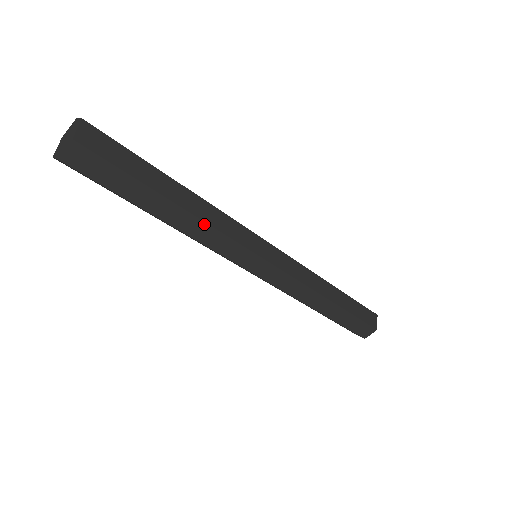
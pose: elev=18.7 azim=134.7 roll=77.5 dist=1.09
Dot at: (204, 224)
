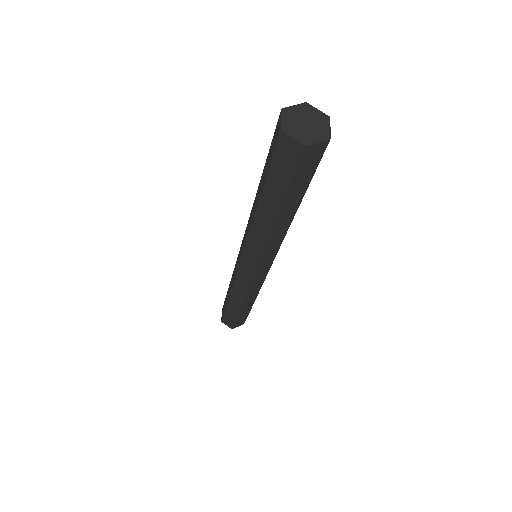
Dot at: (286, 230)
